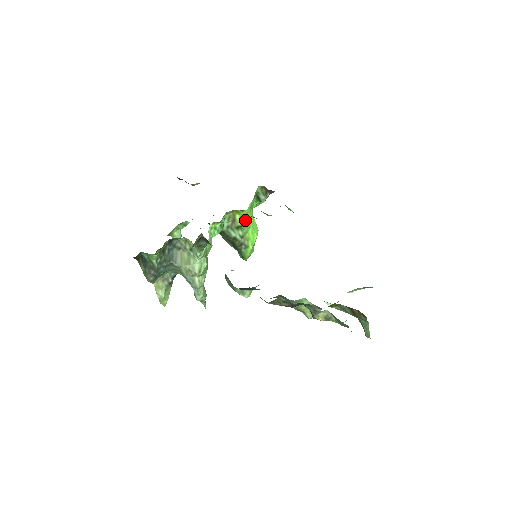
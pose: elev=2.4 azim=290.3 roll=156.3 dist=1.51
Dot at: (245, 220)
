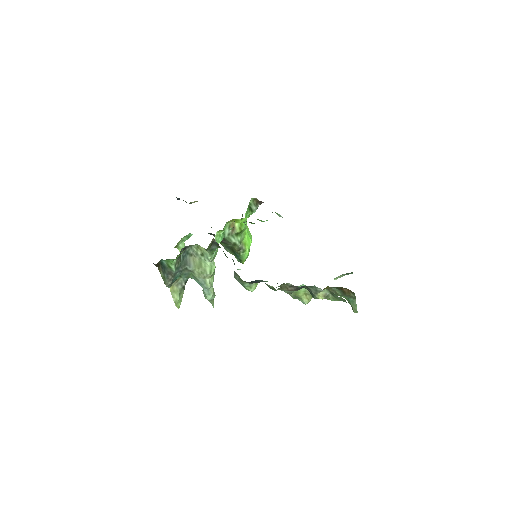
Dot at: (243, 227)
